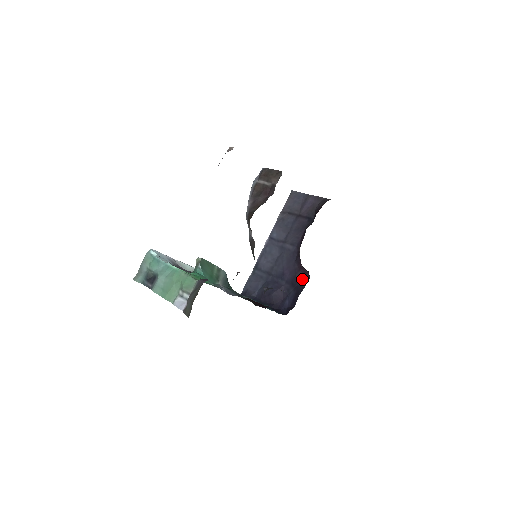
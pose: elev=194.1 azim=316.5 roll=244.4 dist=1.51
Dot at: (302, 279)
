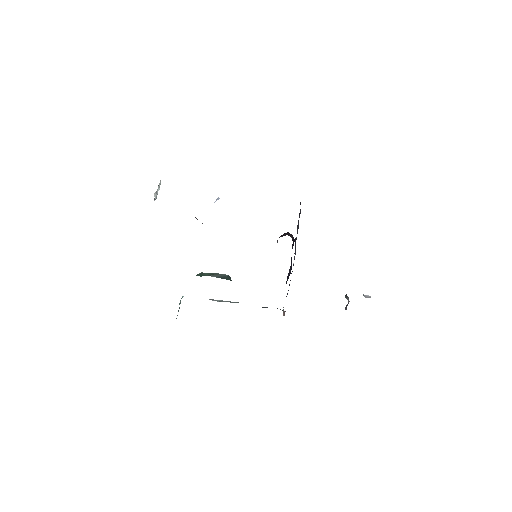
Dot at: (293, 244)
